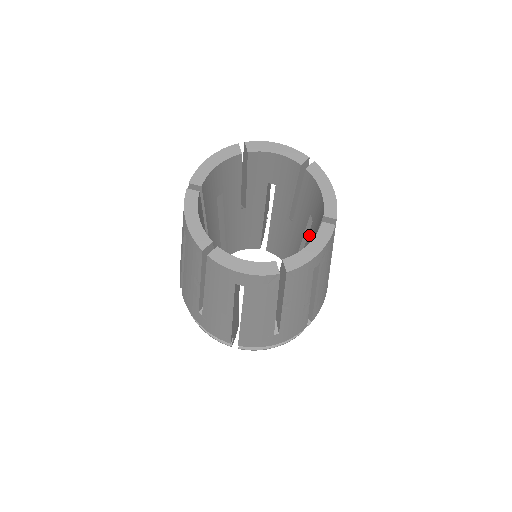
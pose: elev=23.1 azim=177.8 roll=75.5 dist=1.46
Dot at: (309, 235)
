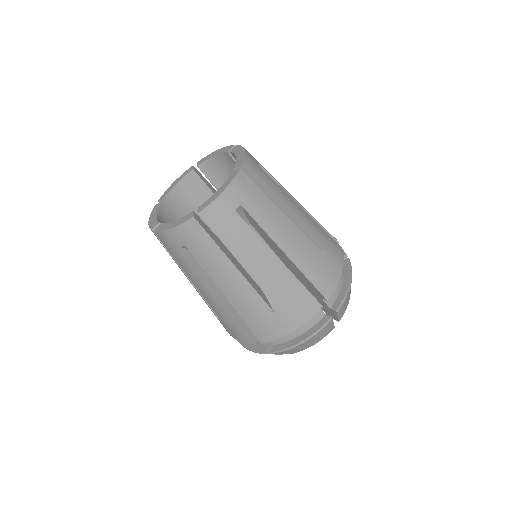
Dot at: occluded
